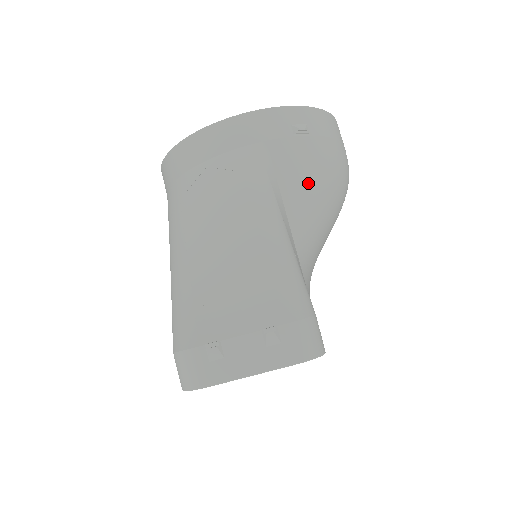
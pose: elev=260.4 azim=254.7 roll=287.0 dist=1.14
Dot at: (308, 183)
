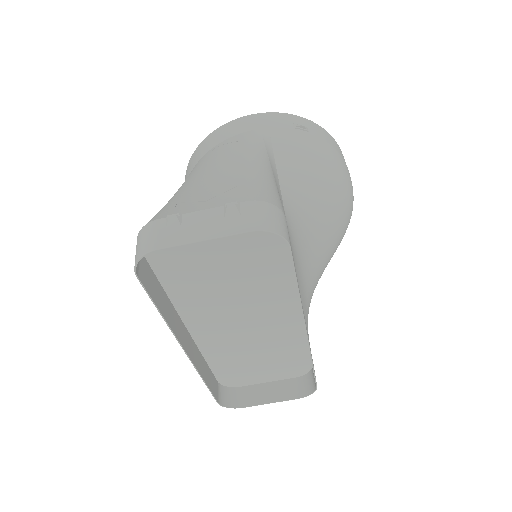
Dot at: (303, 160)
